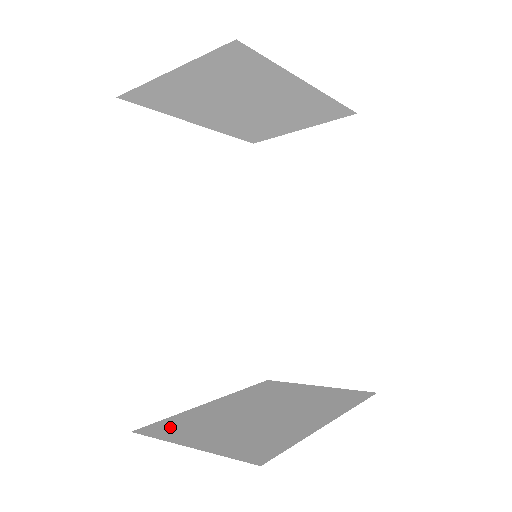
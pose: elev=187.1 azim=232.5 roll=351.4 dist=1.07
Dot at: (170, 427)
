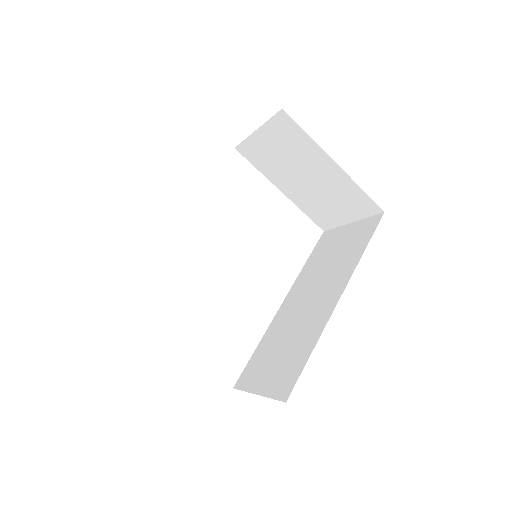
Dot at: occluded
